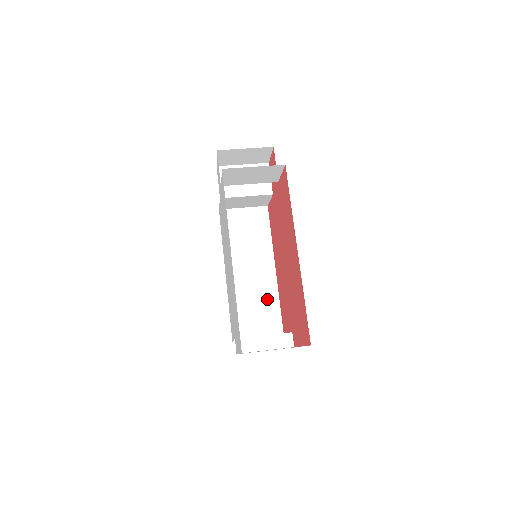
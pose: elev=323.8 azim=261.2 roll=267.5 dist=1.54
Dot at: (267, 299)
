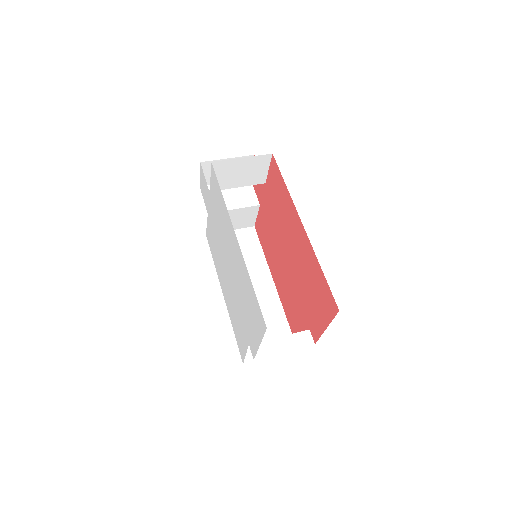
Dot at: (272, 314)
